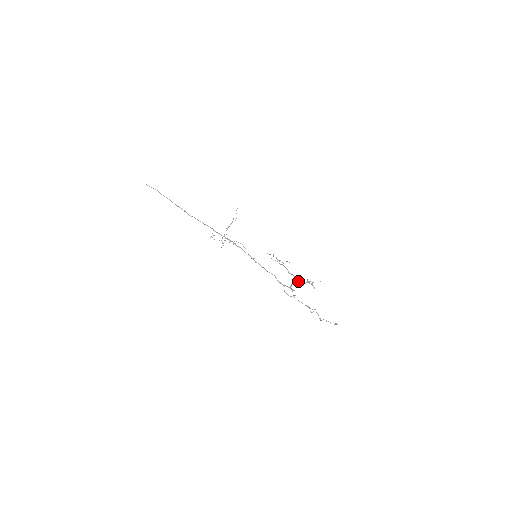
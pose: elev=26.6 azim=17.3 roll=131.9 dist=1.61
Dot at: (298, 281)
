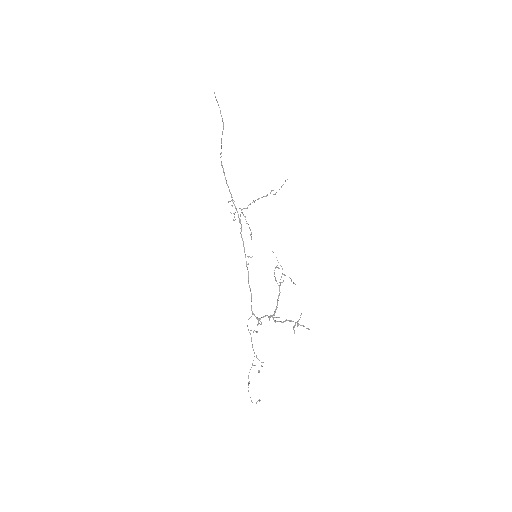
Dot at: occluded
